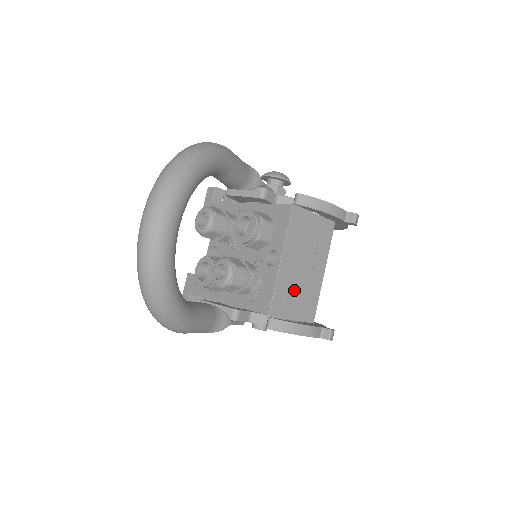
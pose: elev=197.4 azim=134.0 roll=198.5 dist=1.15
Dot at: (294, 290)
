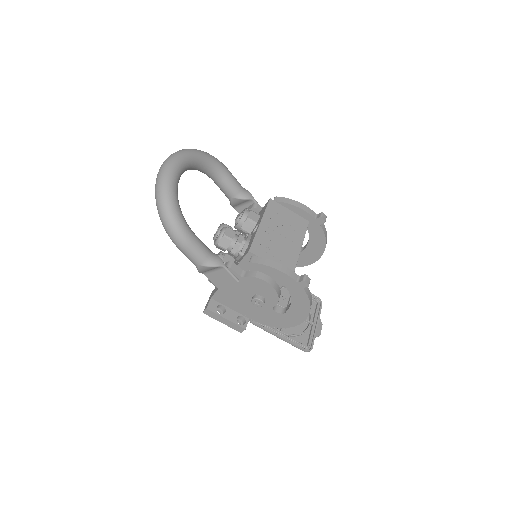
Dot at: (272, 246)
